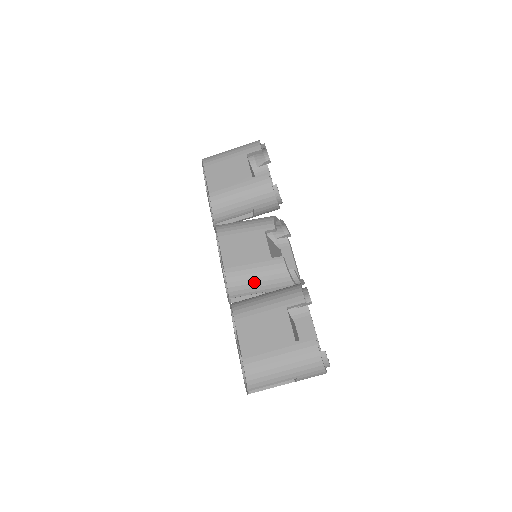
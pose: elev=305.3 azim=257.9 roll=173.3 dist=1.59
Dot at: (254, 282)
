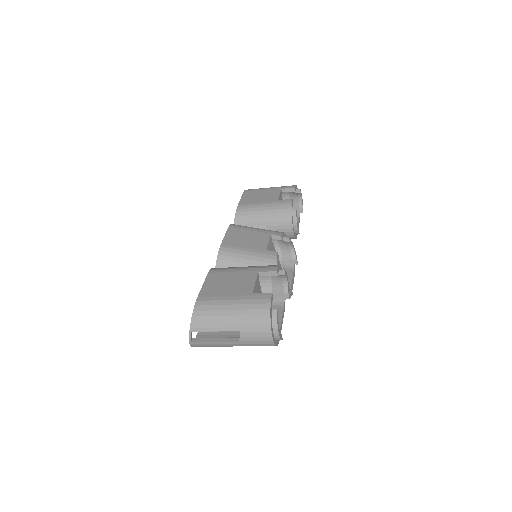
Dot at: (242, 262)
